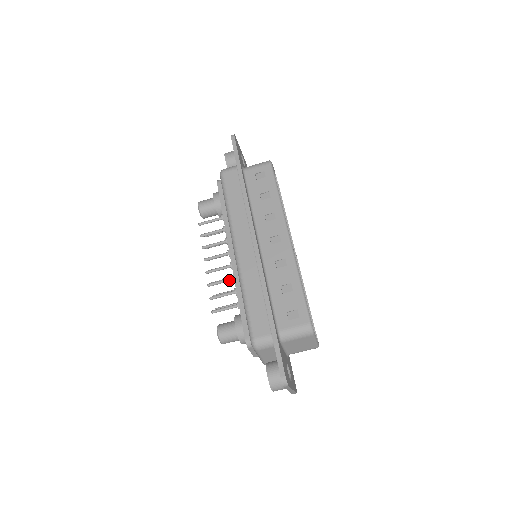
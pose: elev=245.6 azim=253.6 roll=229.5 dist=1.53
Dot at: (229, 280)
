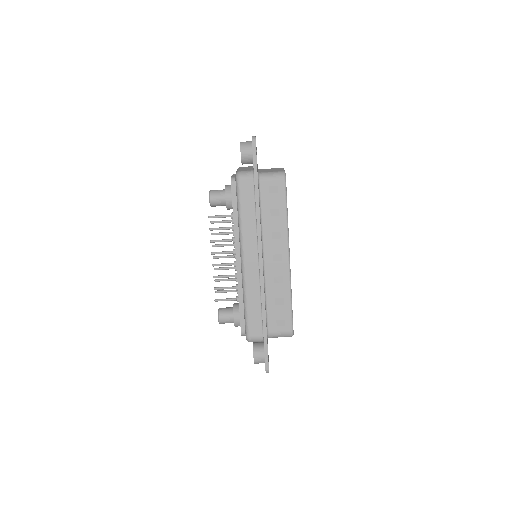
Dot at: occluded
